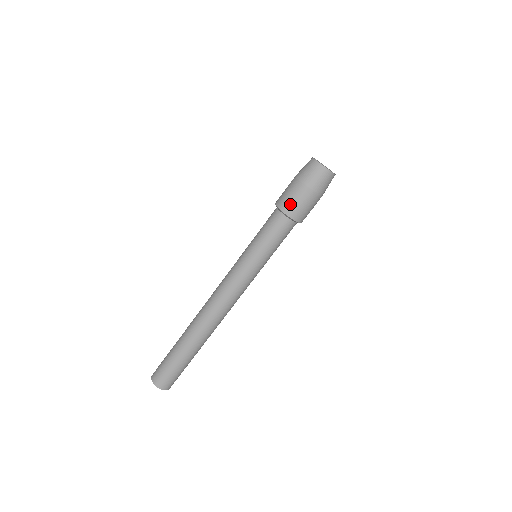
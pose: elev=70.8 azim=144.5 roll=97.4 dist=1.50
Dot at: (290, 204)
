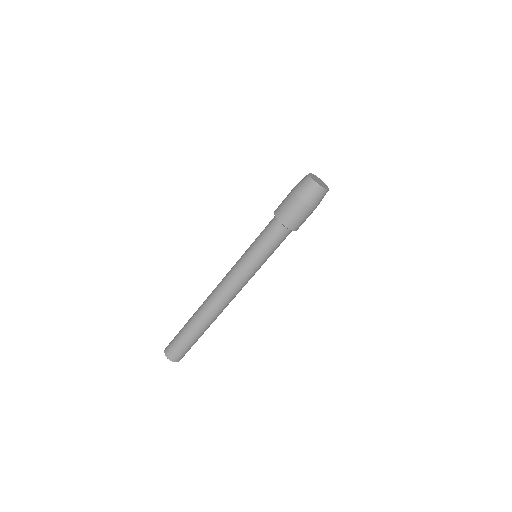
Dot at: (280, 207)
